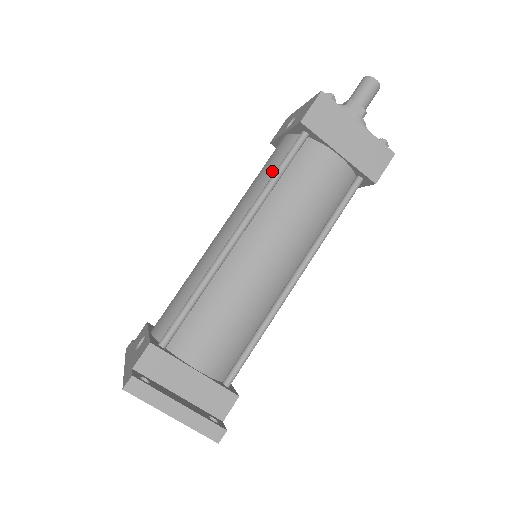
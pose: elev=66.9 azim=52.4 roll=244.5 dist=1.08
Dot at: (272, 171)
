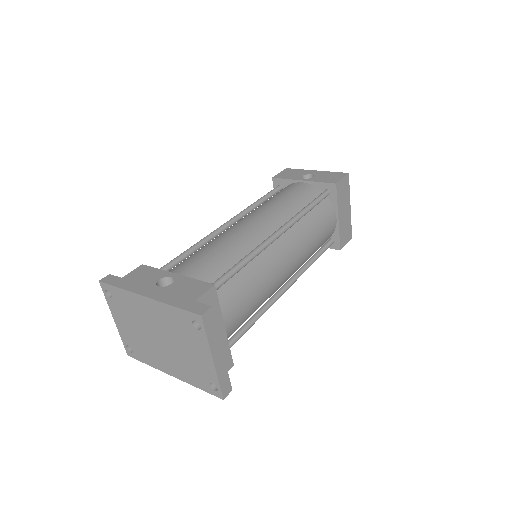
Dot at: (301, 202)
